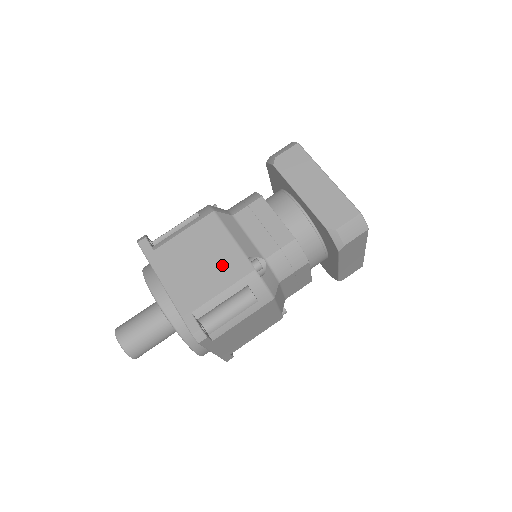
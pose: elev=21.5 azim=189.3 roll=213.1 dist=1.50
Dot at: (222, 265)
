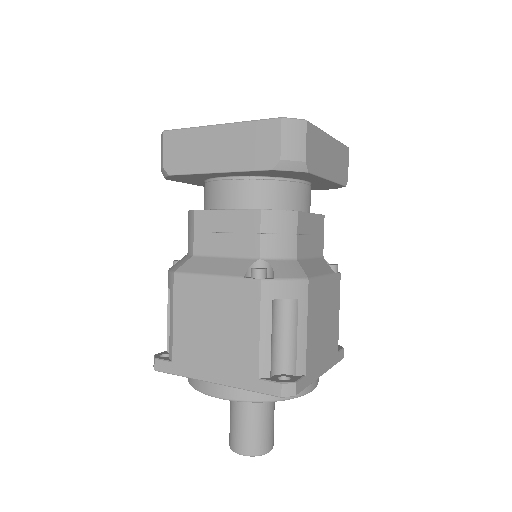
Dot at: (233, 309)
